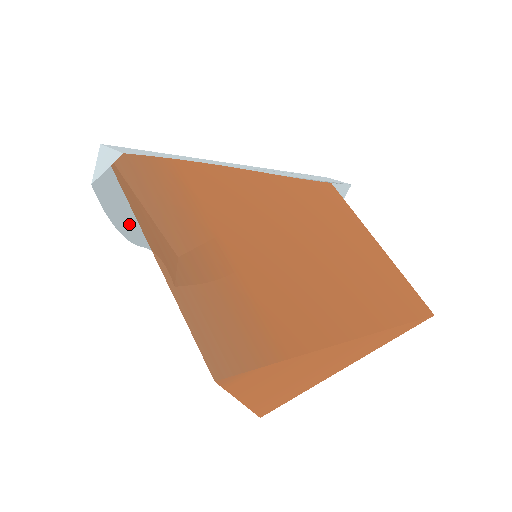
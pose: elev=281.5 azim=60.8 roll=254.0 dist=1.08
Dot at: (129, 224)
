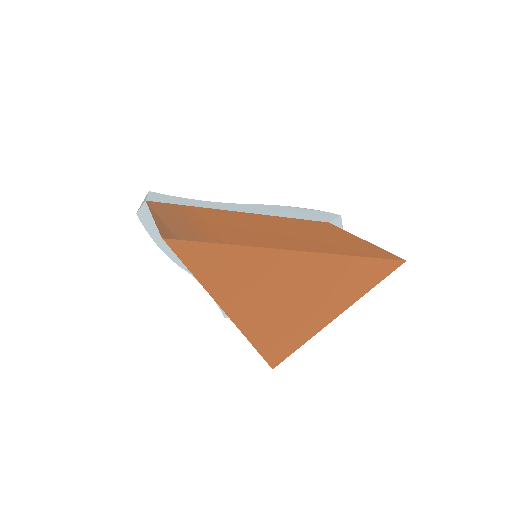
Dot at: (170, 250)
